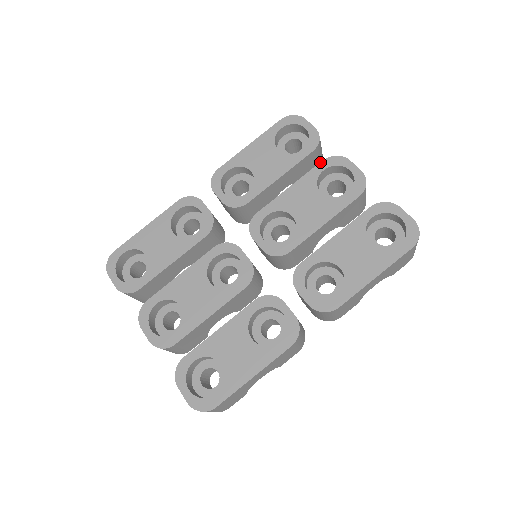
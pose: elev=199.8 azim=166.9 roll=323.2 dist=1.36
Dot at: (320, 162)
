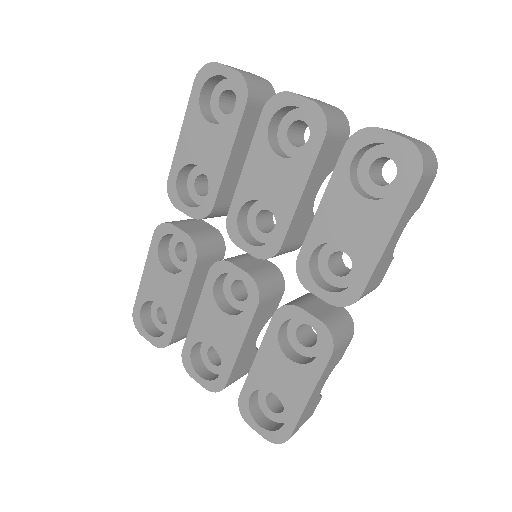
Dot at: occluded
